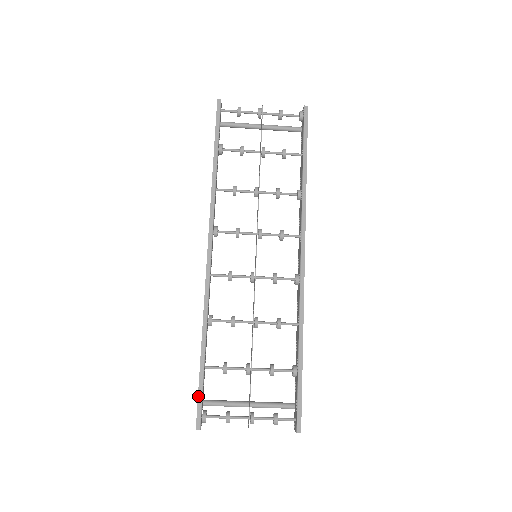
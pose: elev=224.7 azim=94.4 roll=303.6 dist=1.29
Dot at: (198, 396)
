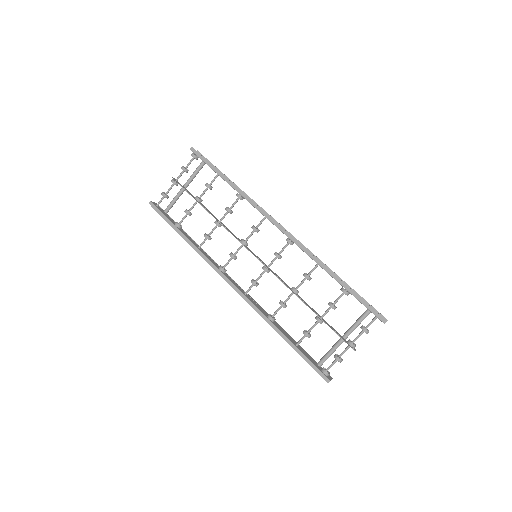
Dot at: occluded
